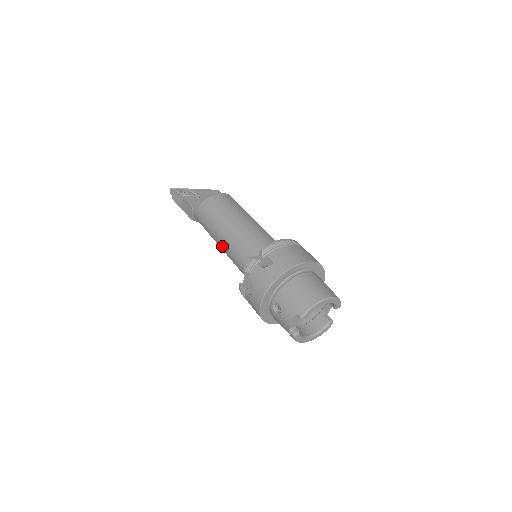
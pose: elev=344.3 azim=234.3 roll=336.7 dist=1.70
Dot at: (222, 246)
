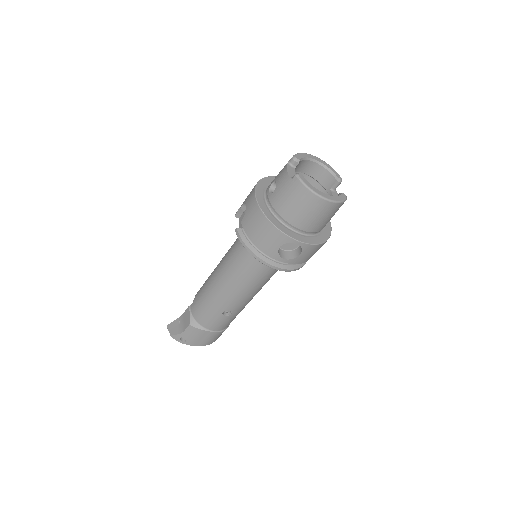
Dot at: (220, 273)
